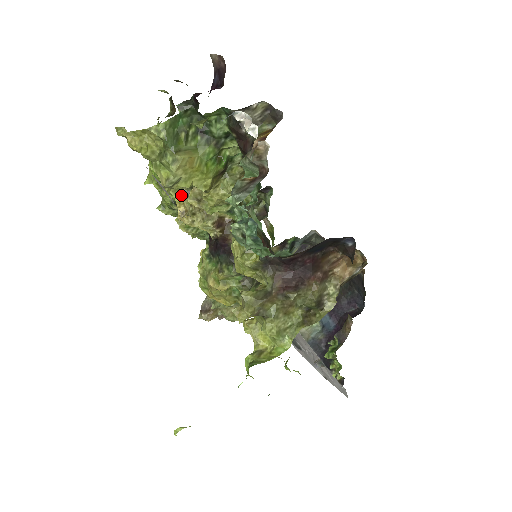
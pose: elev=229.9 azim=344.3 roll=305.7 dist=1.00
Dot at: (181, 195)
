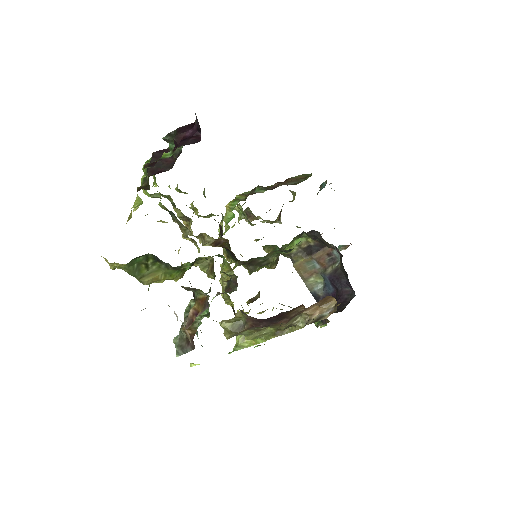
Dot at: (181, 218)
